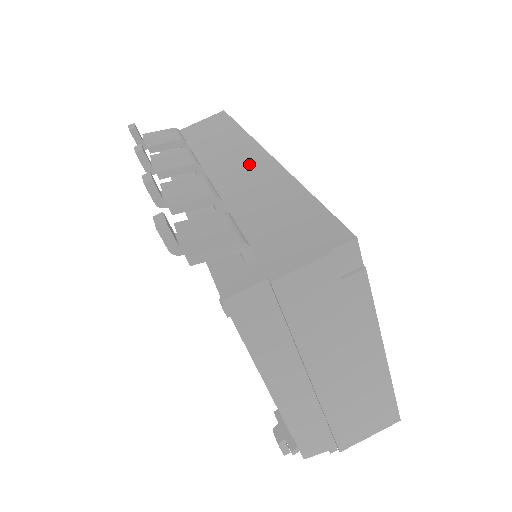
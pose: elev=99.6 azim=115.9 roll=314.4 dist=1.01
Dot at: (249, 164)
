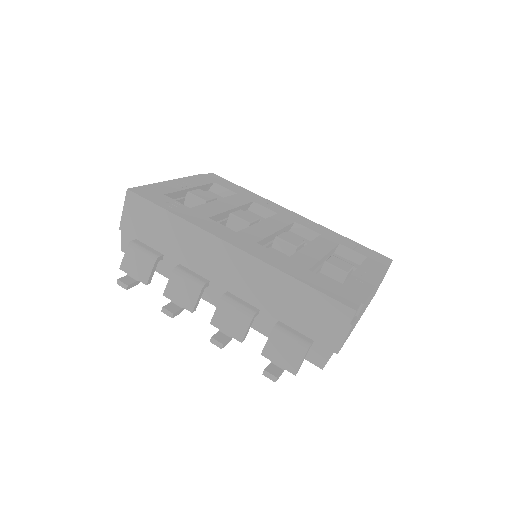
Dot at: (229, 261)
